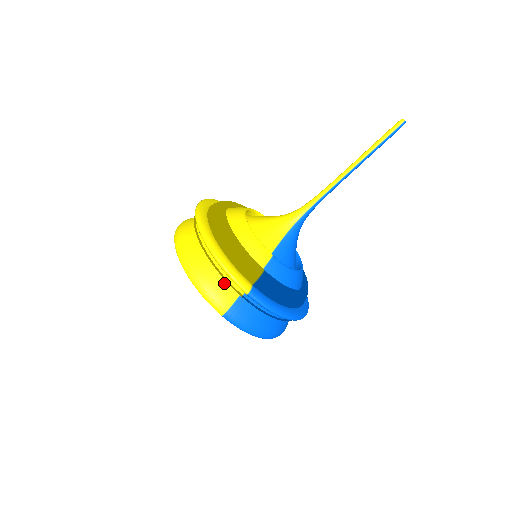
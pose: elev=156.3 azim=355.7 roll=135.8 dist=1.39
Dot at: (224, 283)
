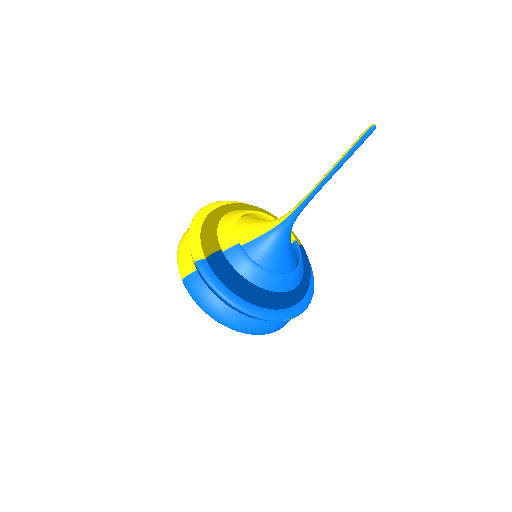
Dot at: occluded
